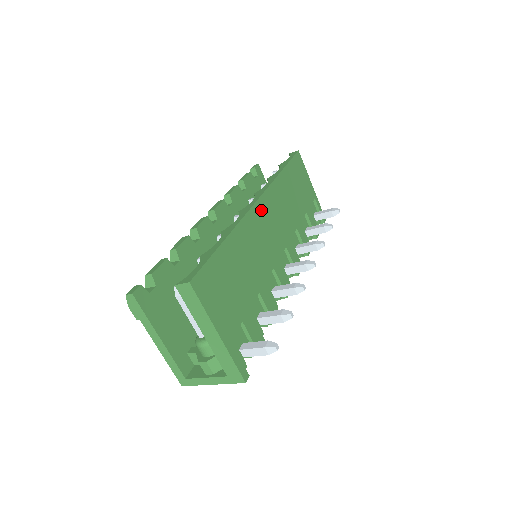
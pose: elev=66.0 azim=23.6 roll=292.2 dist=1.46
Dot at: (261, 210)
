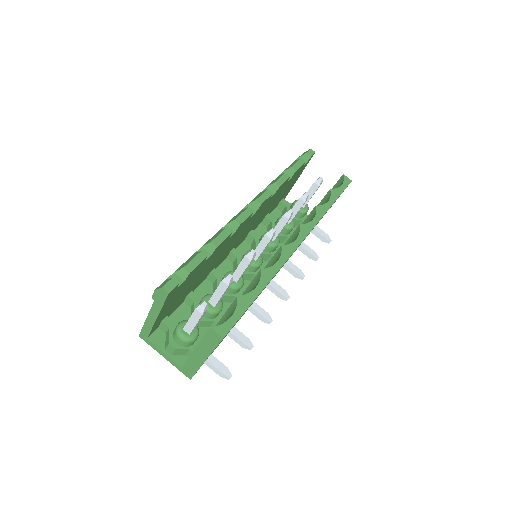
Dot at: occluded
